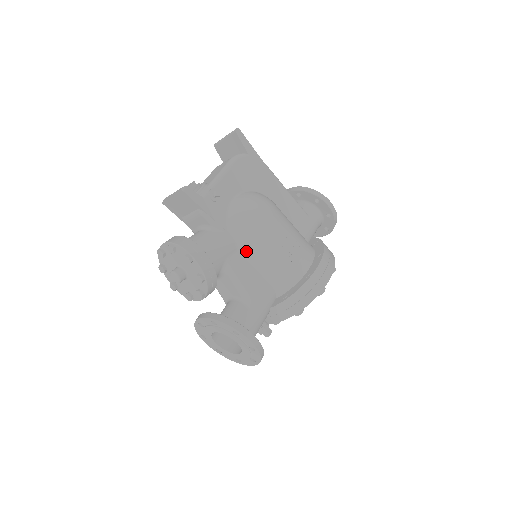
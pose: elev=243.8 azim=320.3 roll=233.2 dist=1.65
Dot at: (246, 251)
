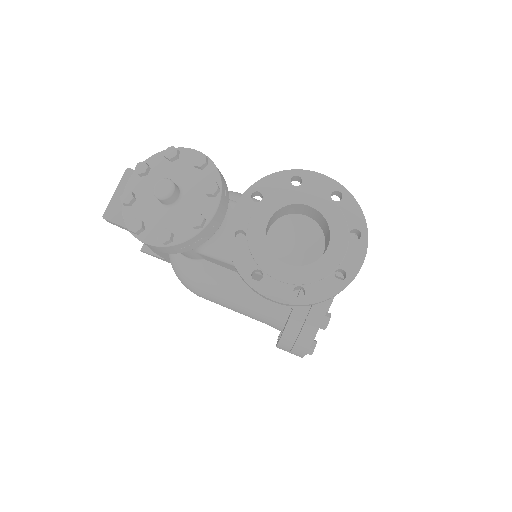
Dot at: occluded
